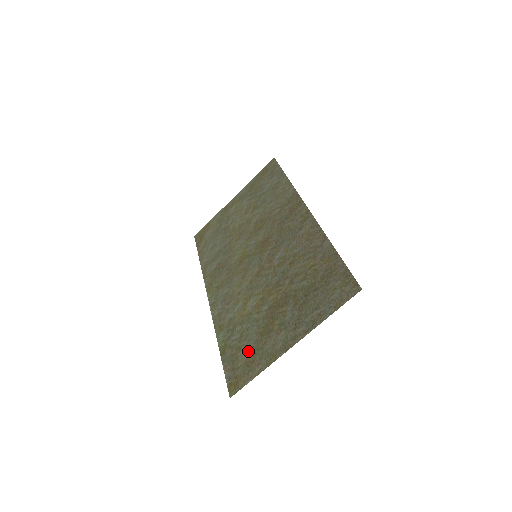
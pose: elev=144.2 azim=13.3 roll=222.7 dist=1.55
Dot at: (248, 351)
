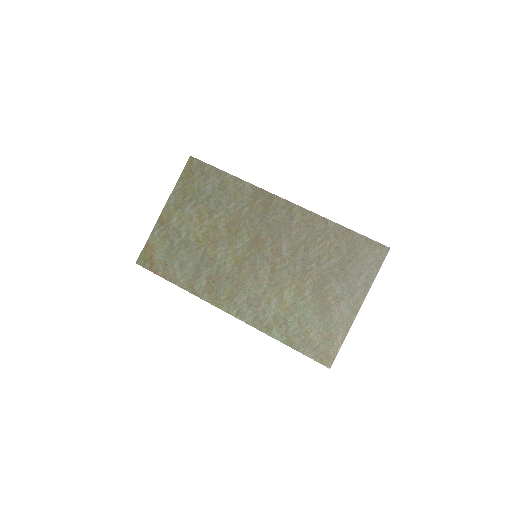
Dot at: (319, 330)
